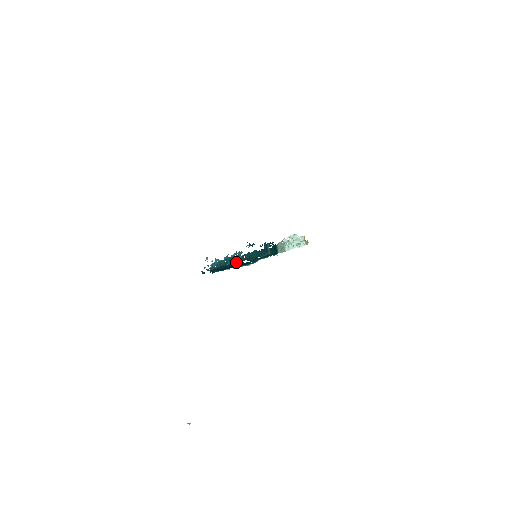
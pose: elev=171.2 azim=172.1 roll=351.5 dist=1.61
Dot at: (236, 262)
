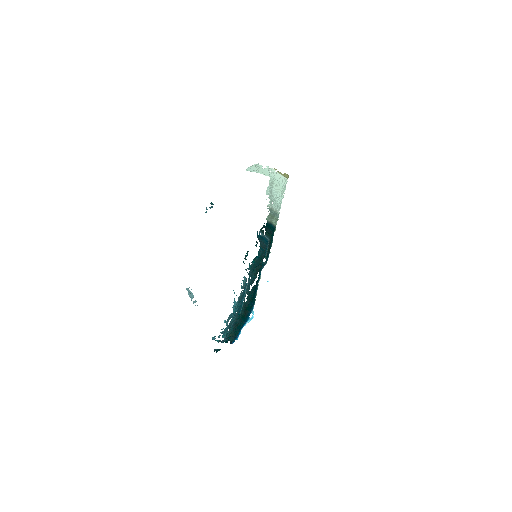
Dot at: (247, 297)
